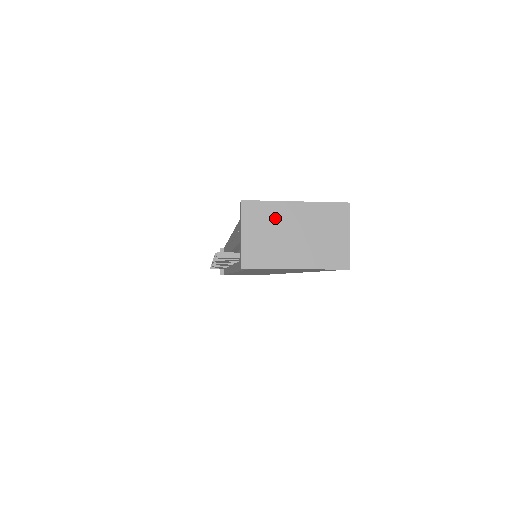
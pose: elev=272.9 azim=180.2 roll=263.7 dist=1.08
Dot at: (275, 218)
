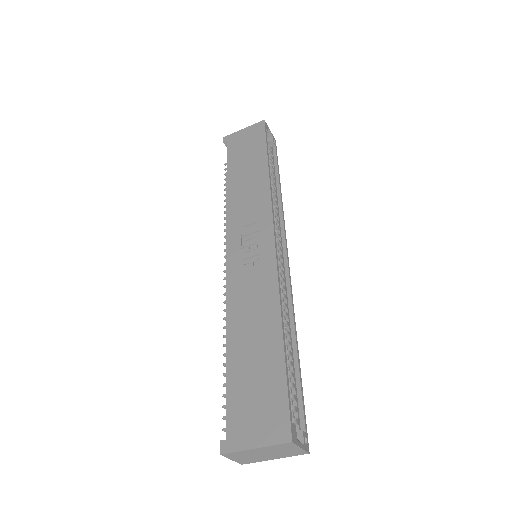
Dot at: (247, 454)
